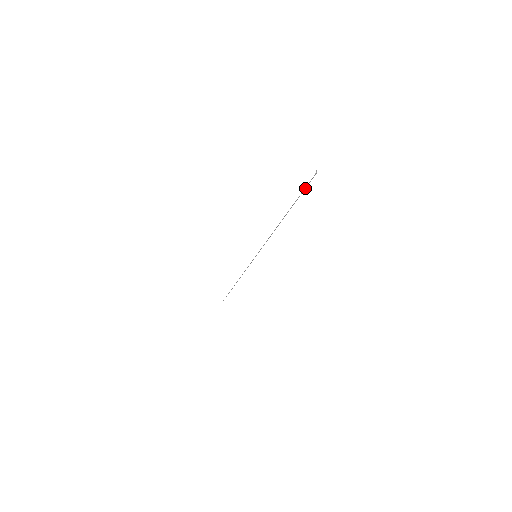
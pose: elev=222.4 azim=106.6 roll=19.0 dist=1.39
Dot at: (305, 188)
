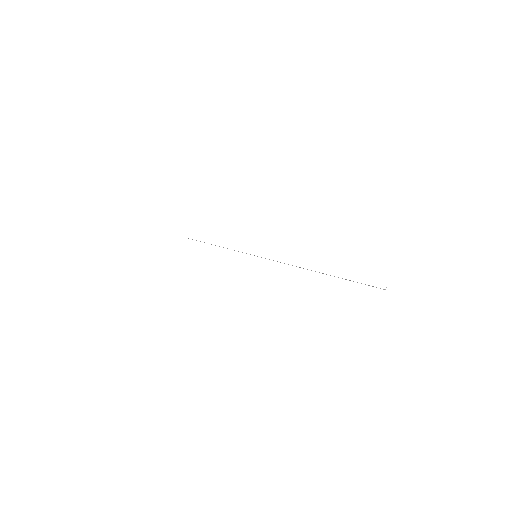
Dot at: occluded
